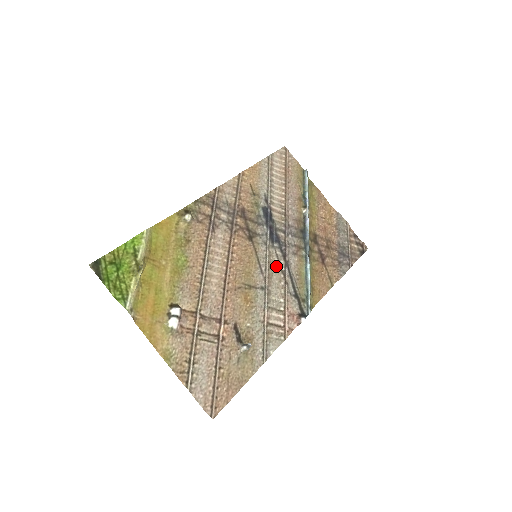
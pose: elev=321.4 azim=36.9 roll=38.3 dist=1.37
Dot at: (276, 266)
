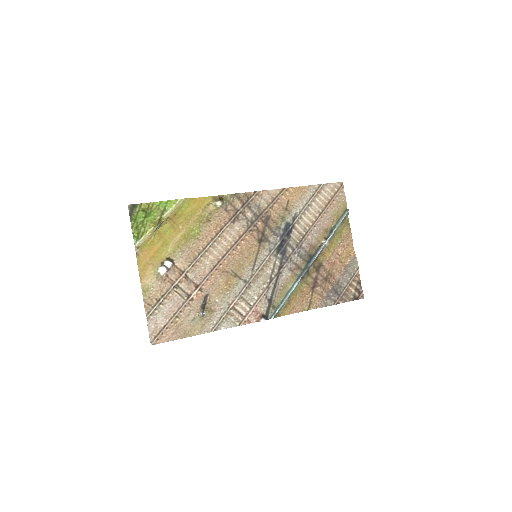
Dot at: (268, 271)
